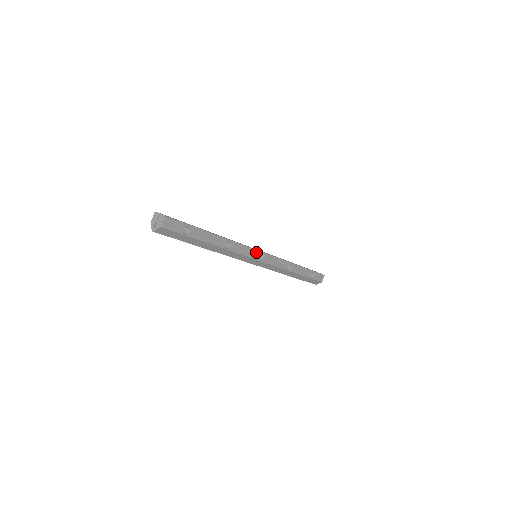
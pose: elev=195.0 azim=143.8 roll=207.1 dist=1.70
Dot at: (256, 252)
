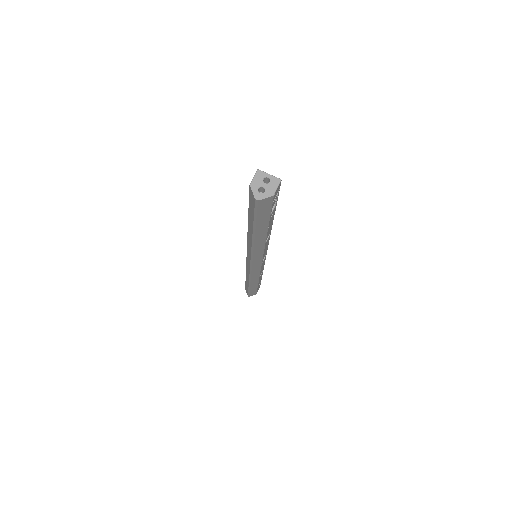
Dot at: (266, 251)
